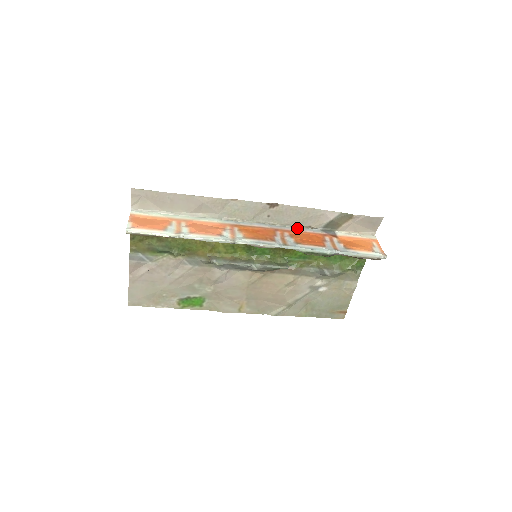
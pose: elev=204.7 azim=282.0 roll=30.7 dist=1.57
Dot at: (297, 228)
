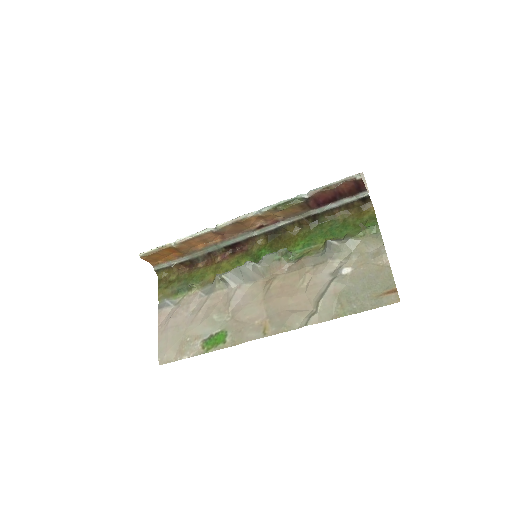
Dot at: occluded
